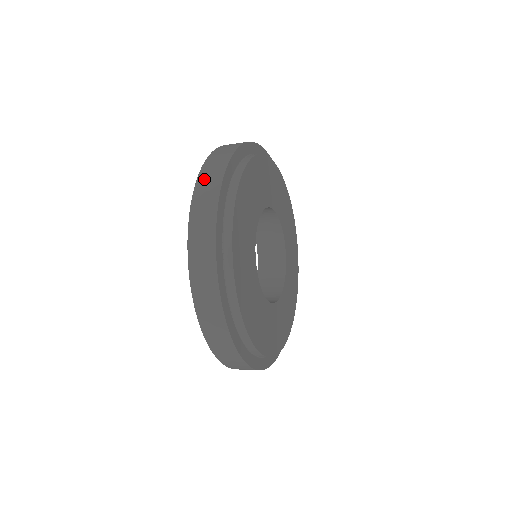
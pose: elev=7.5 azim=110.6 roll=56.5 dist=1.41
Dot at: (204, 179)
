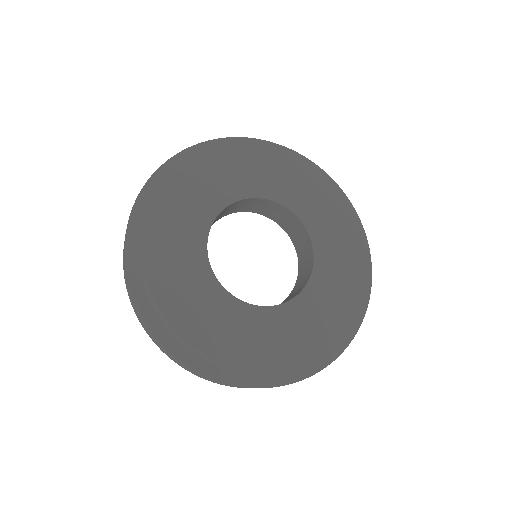
Dot at: (131, 301)
